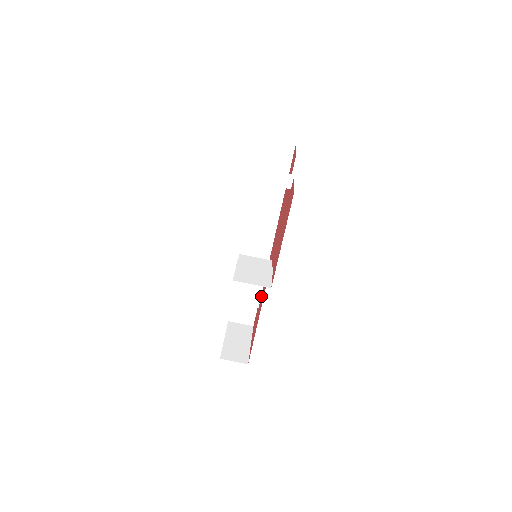
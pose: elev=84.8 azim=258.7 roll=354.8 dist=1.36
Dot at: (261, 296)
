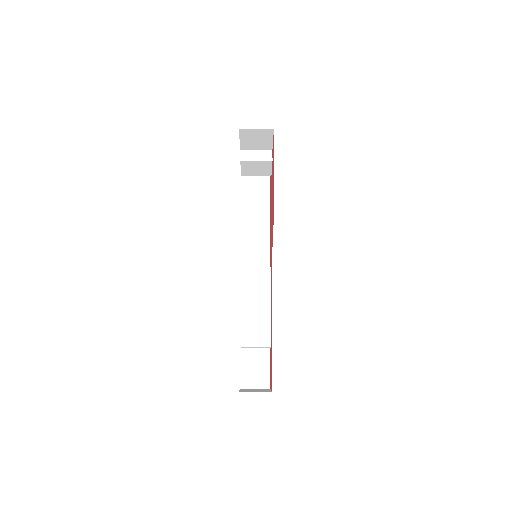
Dot at: occluded
